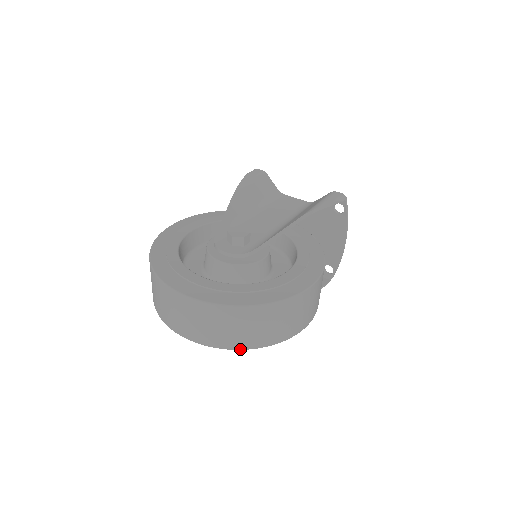
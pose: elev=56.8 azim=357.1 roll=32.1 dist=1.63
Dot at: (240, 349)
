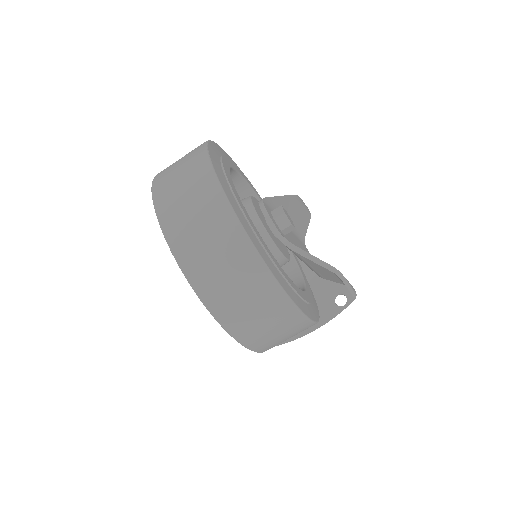
Dot at: (202, 298)
